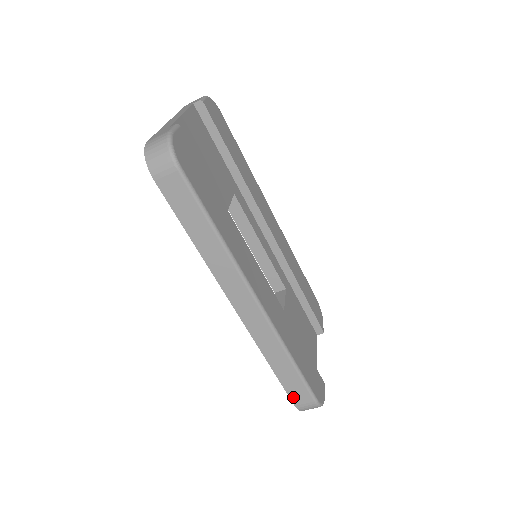
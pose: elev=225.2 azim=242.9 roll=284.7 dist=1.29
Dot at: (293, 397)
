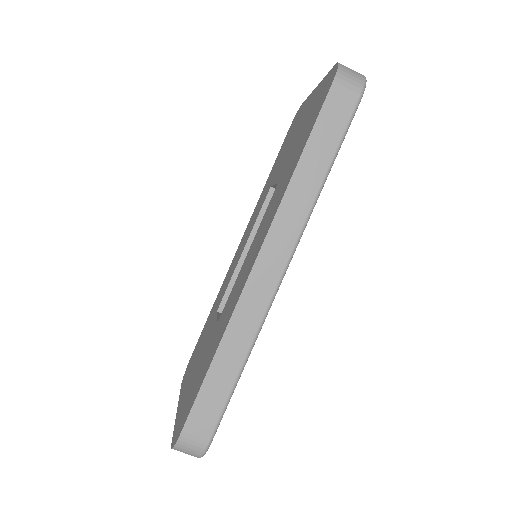
Dot at: (193, 417)
